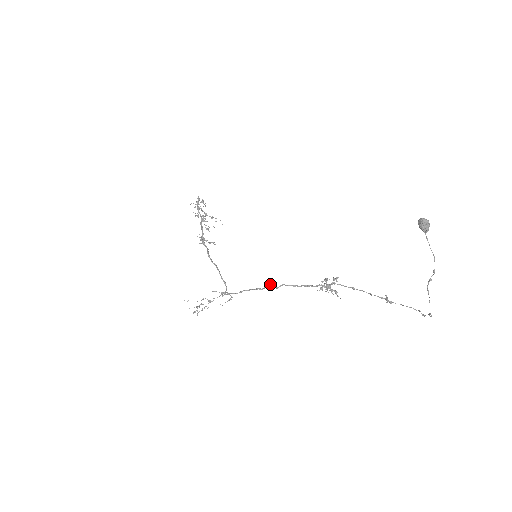
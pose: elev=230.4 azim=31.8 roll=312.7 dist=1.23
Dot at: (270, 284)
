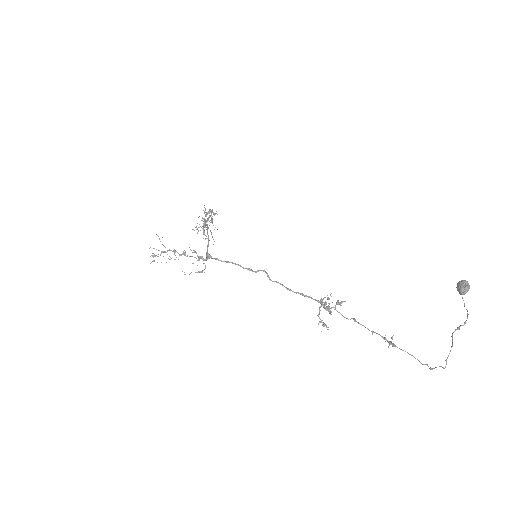
Dot at: occluded
